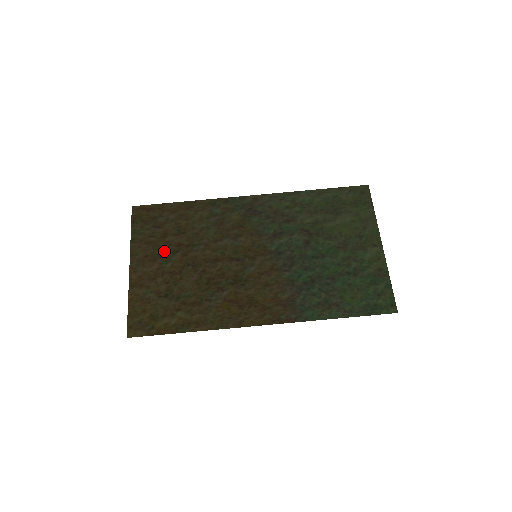
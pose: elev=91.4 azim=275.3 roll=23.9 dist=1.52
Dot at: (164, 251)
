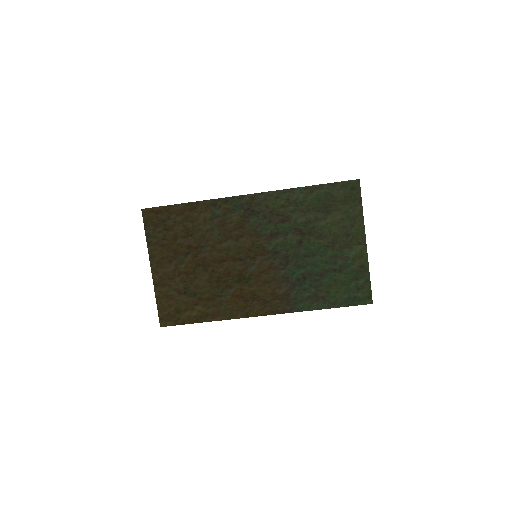
Dot at: (177, 253)
